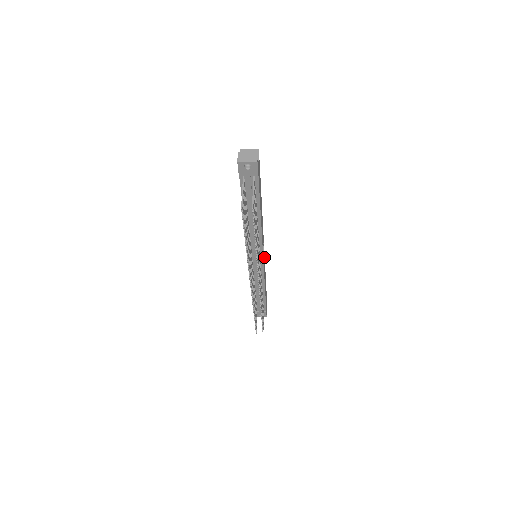
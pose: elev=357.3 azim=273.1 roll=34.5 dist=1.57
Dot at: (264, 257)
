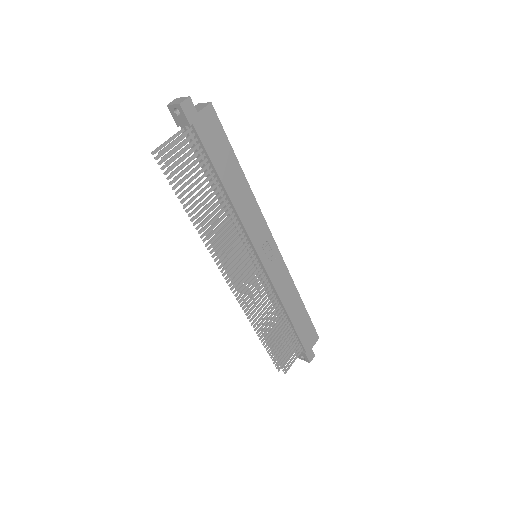
Dot at: (284, 269)
